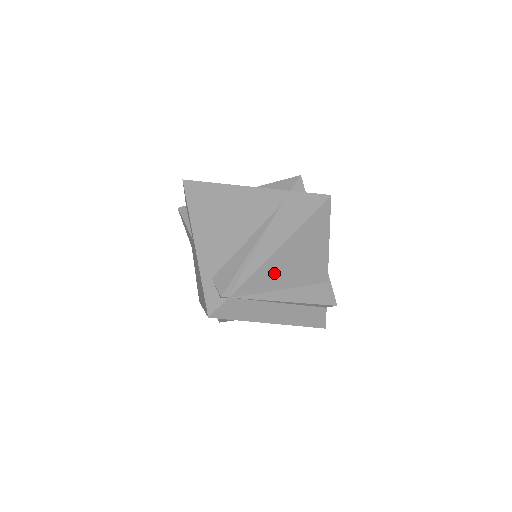
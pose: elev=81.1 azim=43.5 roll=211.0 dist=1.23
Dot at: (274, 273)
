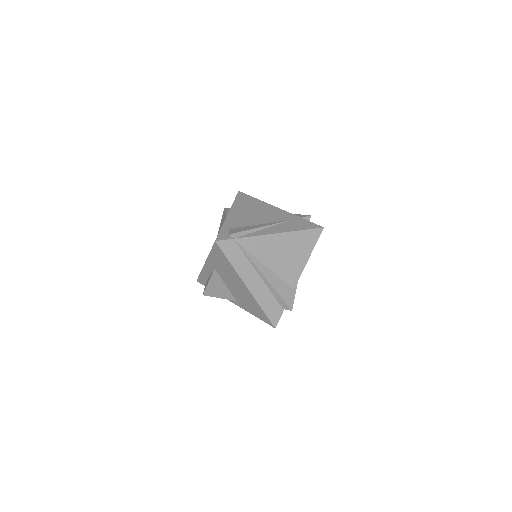
Dot at: (267, 248)
